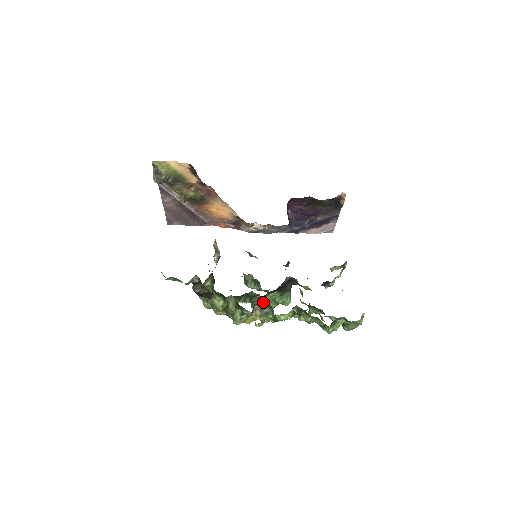
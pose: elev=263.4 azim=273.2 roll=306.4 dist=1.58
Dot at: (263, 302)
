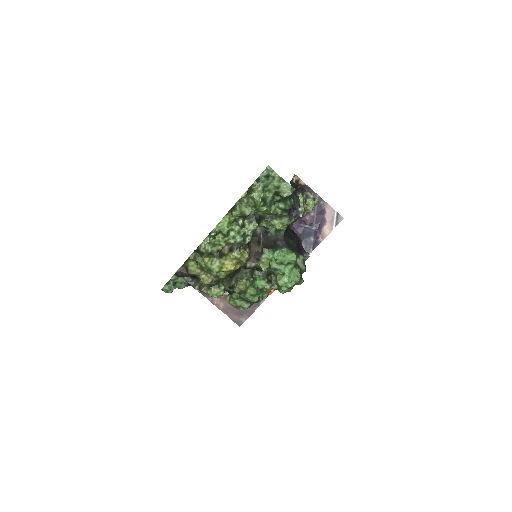
Dot at: (258, 263)
